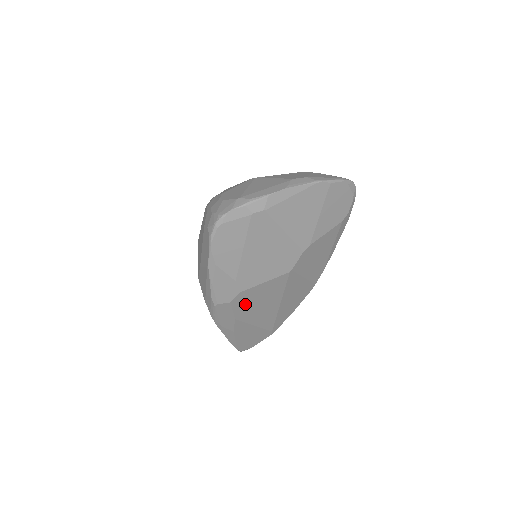
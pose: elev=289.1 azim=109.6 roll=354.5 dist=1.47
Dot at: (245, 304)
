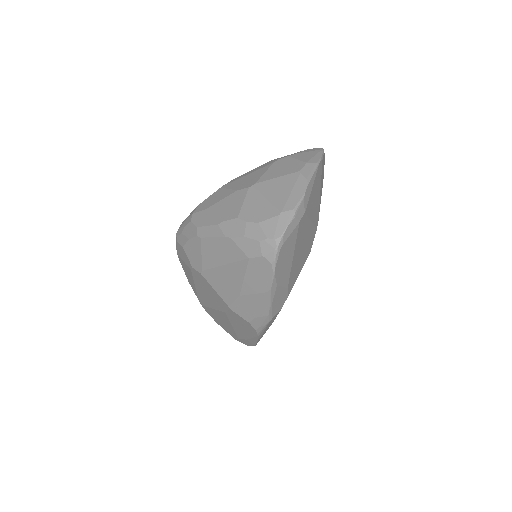
Dot at: occluded
